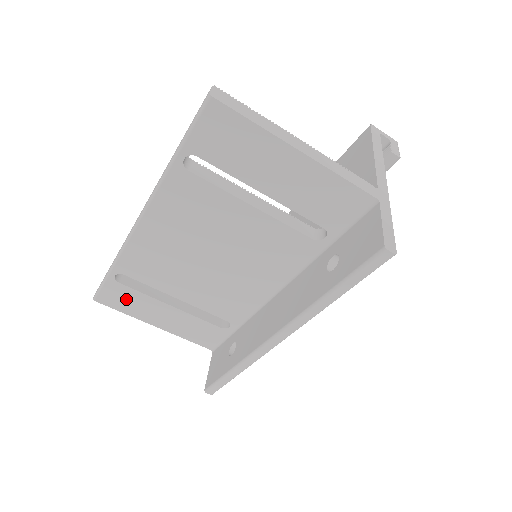
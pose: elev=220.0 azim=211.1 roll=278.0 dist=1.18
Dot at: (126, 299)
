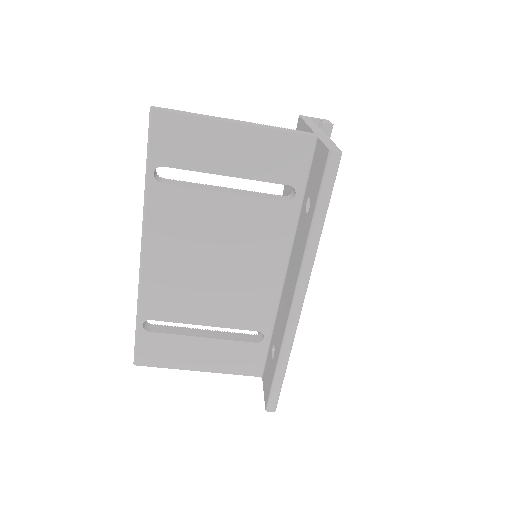
Dot at: (161, 349)
